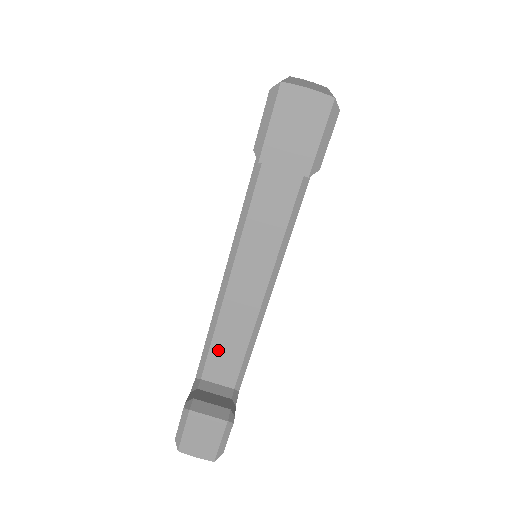
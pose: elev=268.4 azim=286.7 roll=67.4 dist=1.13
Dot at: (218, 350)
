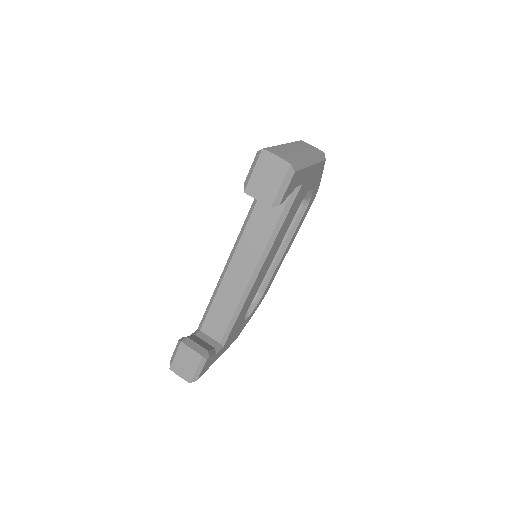
Dot at: (214, 312)
